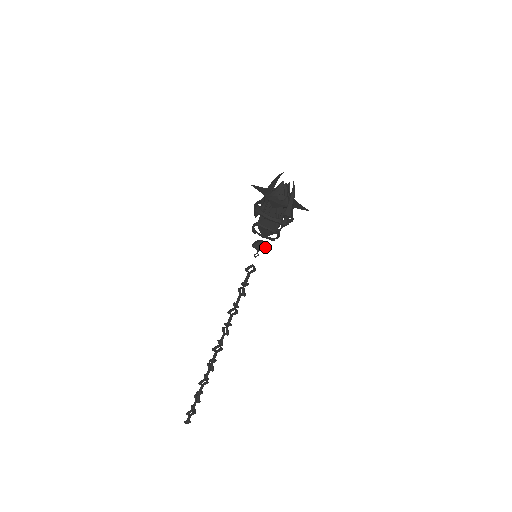
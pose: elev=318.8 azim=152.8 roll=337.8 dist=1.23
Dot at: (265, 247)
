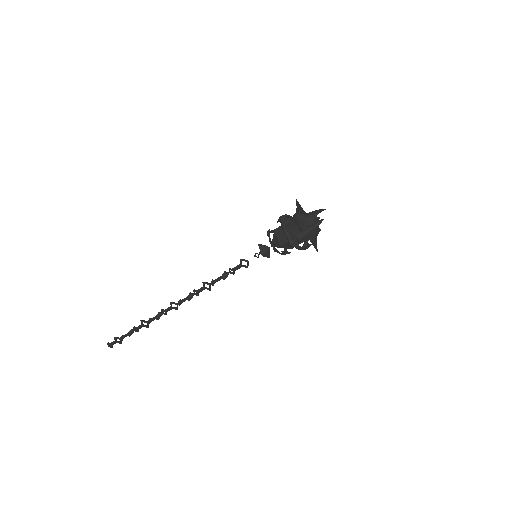
Dot at: (267, 254)
